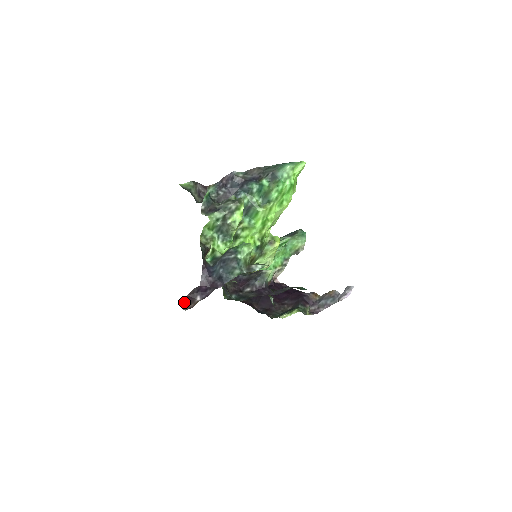
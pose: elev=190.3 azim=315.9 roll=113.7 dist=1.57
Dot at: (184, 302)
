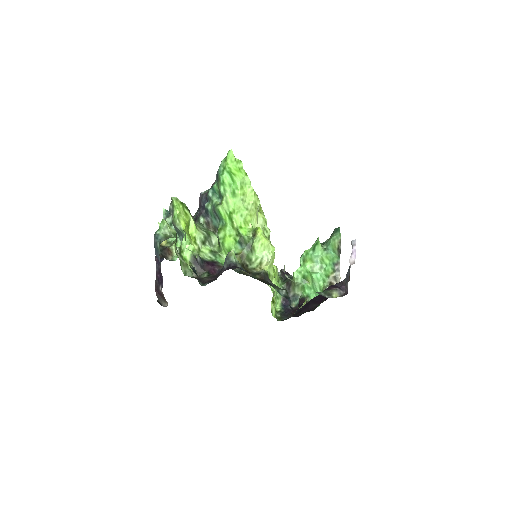
Dot at: (163, 300)
